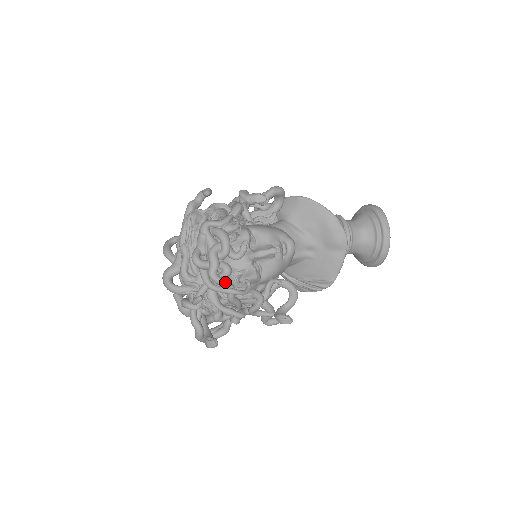
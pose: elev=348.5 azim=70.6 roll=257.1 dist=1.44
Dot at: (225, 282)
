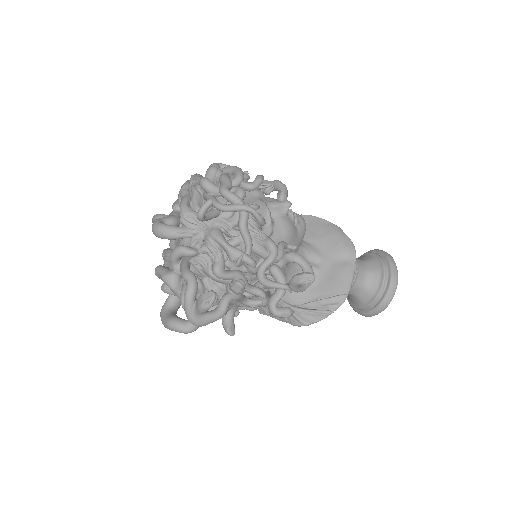
Dot at: (239, 197)
